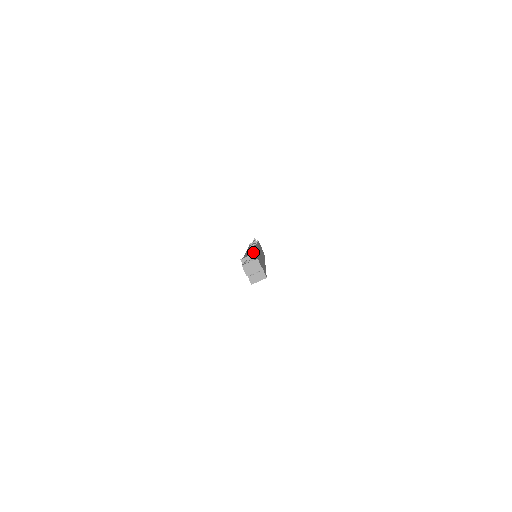
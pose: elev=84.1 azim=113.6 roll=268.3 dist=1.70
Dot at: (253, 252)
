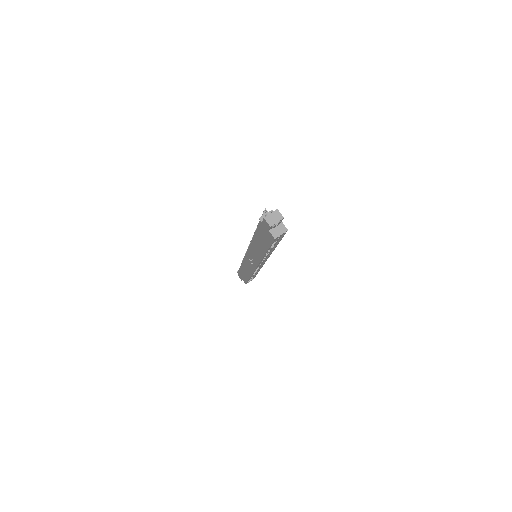
Dot at: occluded
